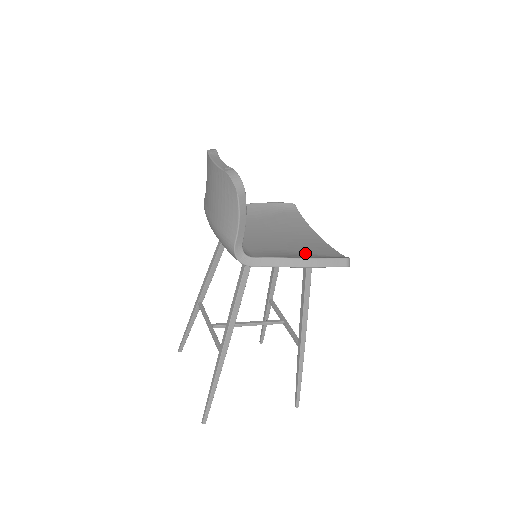
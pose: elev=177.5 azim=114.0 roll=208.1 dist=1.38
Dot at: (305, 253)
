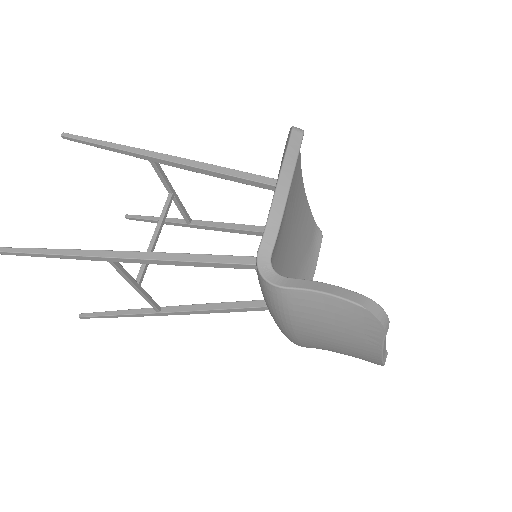
Dot at: (306, 256)
